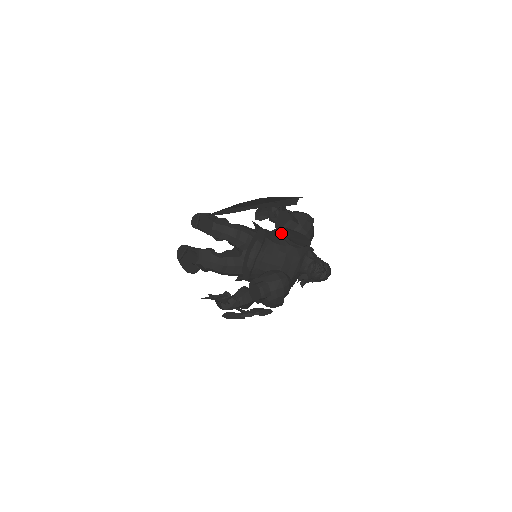
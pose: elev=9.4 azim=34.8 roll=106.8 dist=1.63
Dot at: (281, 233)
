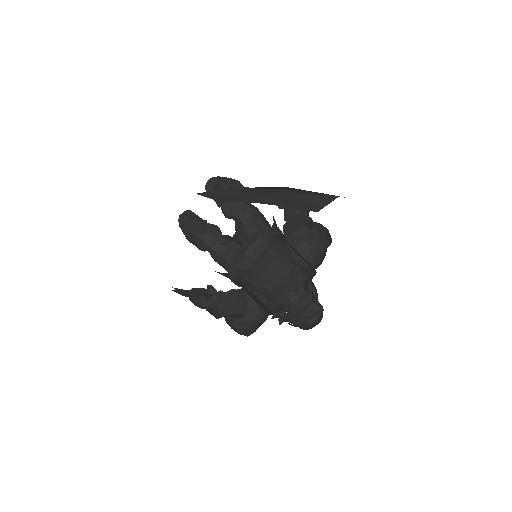
Dot at: occluded
